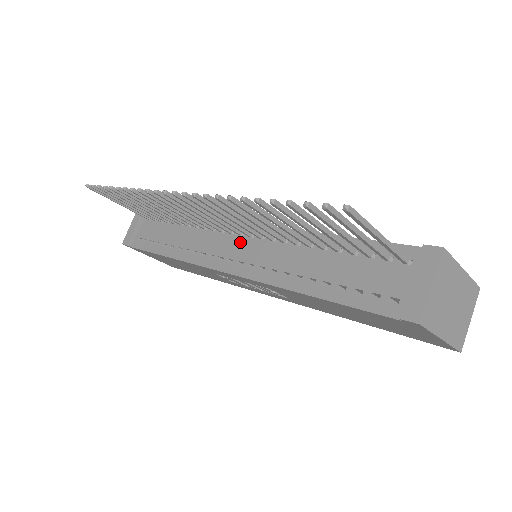
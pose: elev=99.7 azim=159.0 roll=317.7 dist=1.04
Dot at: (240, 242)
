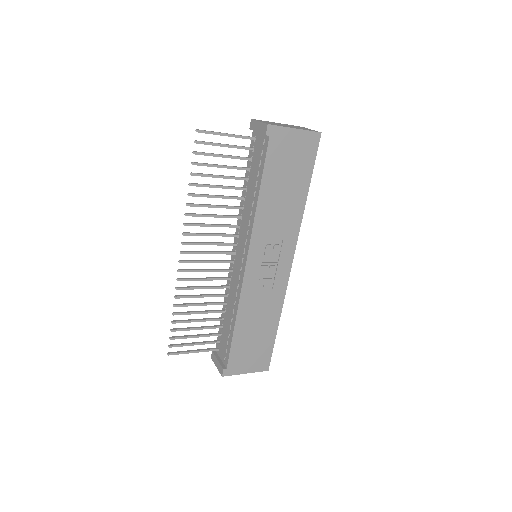
Dot at: (238, 253)
